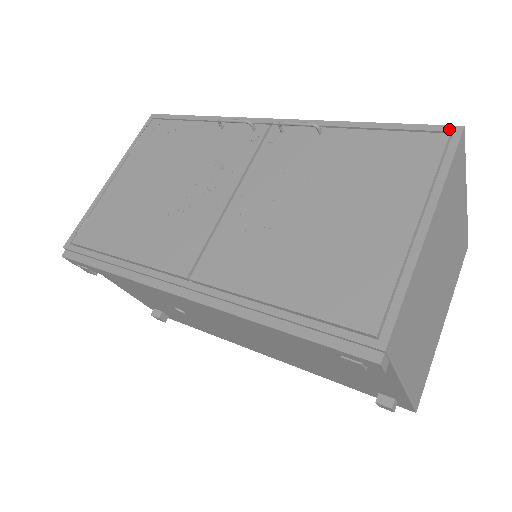
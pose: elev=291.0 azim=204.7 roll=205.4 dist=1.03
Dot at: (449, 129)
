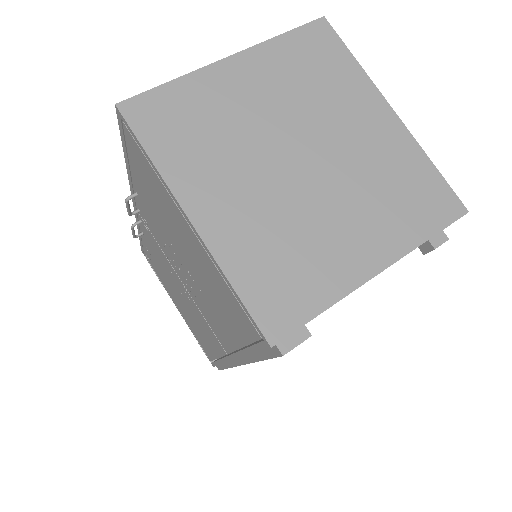
Dot at: (119, 118)
